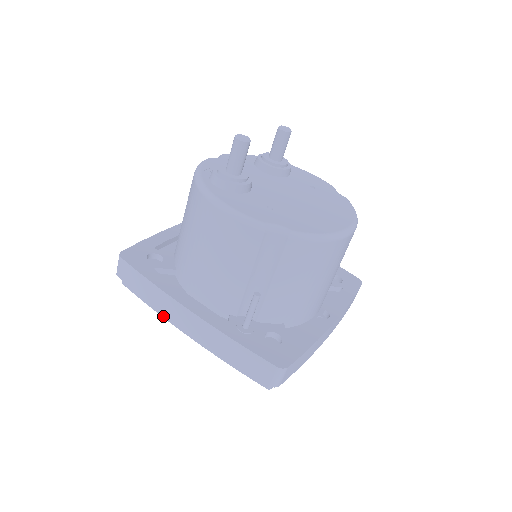
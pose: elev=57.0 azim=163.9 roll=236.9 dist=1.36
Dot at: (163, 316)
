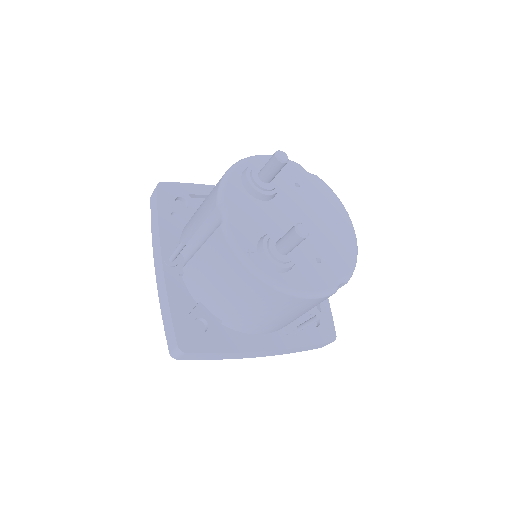
Dot at: occluded
